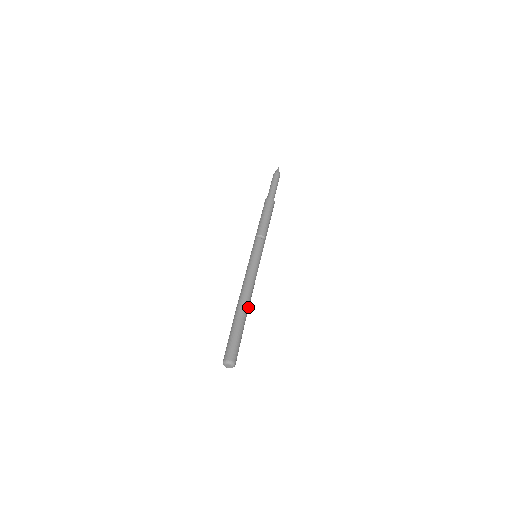
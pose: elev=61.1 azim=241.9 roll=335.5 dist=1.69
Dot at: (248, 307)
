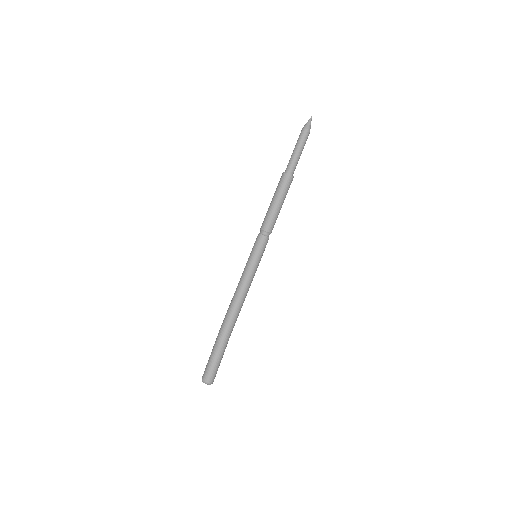
Dot at: occluded
